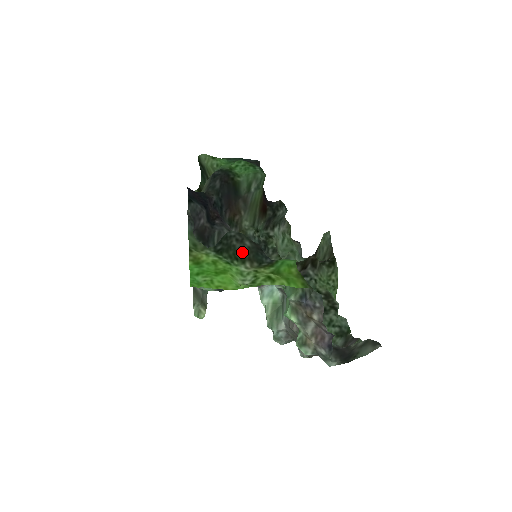
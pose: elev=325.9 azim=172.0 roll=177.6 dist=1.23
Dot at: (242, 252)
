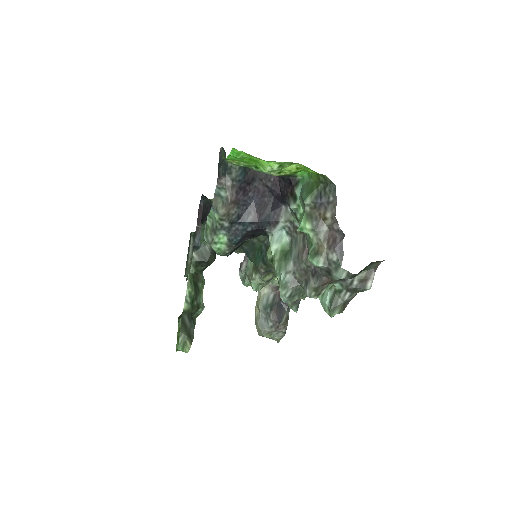
Dot at: occluded
